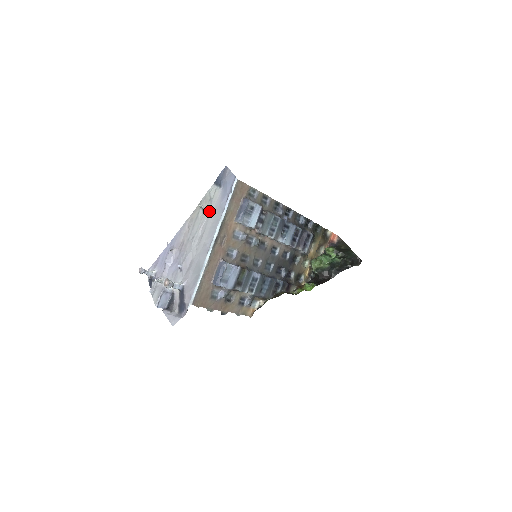
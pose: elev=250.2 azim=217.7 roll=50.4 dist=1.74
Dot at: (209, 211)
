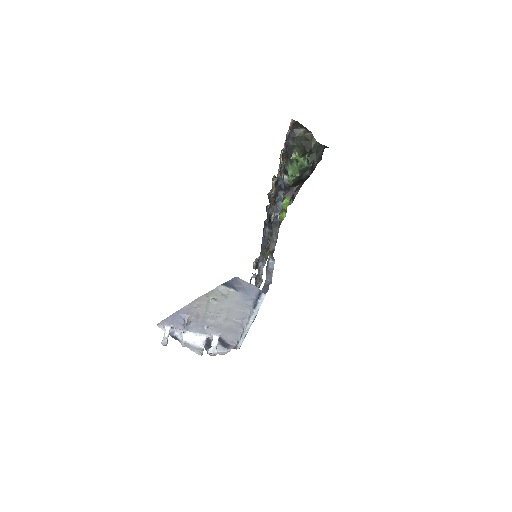
Dot at: (227, 303)
